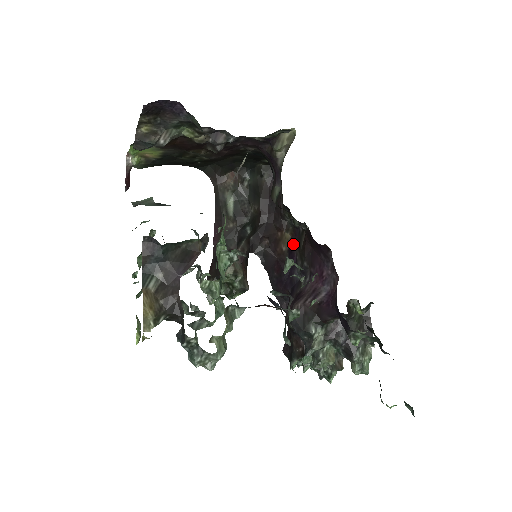
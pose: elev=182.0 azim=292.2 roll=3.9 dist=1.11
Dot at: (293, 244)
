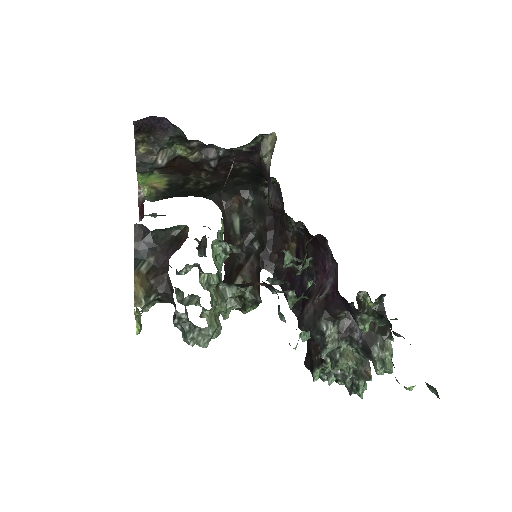
Dot at: (299, 251)
